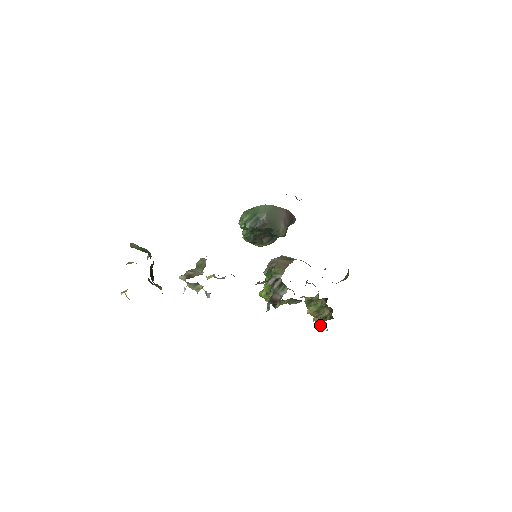
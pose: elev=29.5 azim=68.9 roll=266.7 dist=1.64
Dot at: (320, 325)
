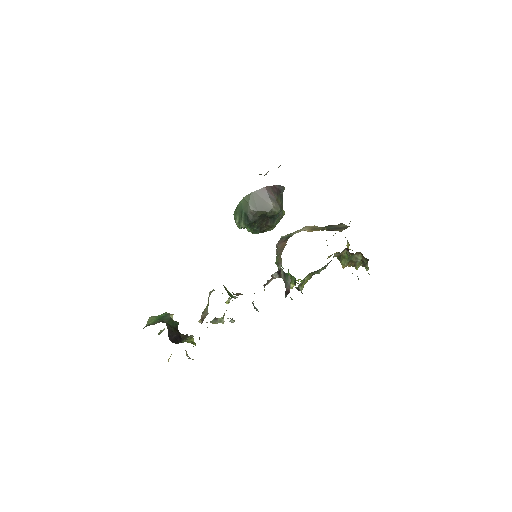
Dot at: (366, 268)
